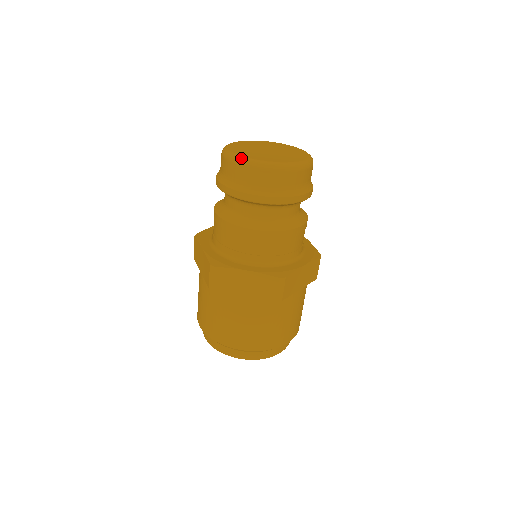
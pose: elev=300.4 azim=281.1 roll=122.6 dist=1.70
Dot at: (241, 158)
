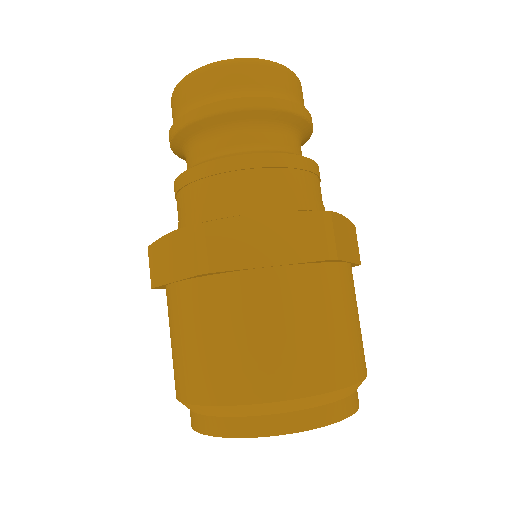
Dot at: (207, 64)
